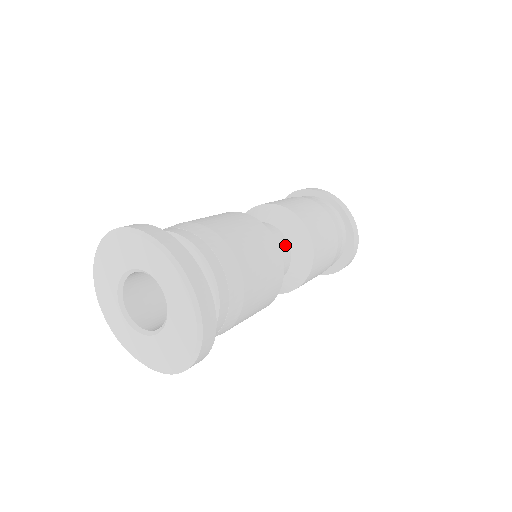
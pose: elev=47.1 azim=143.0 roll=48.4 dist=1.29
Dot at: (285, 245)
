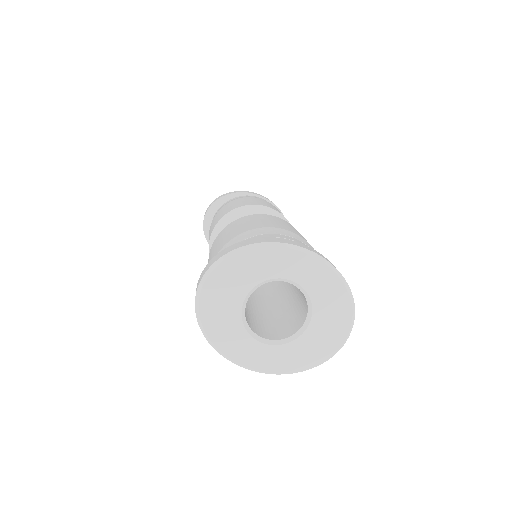
Dot at: occluded
